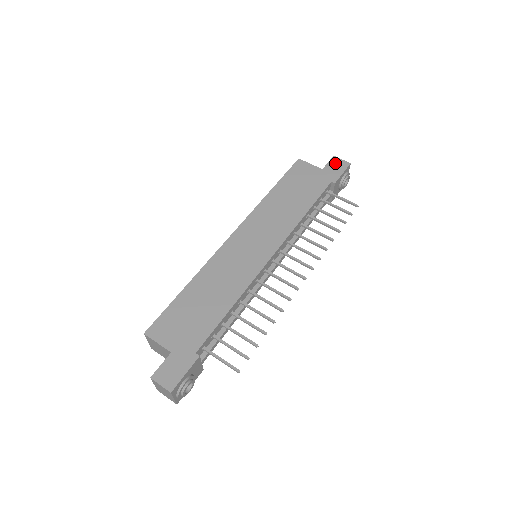
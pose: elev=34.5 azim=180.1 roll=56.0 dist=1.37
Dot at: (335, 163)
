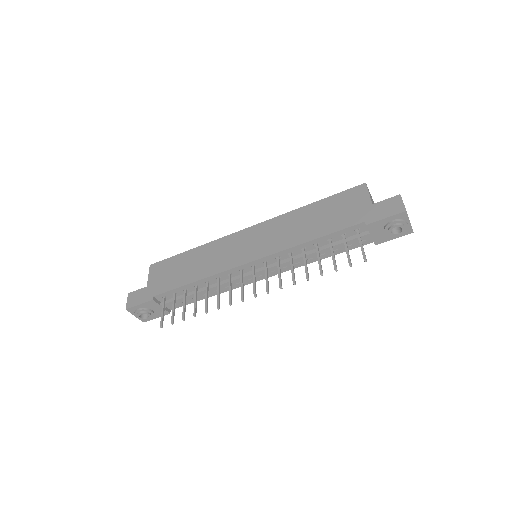
Dot at: (391, 203)
